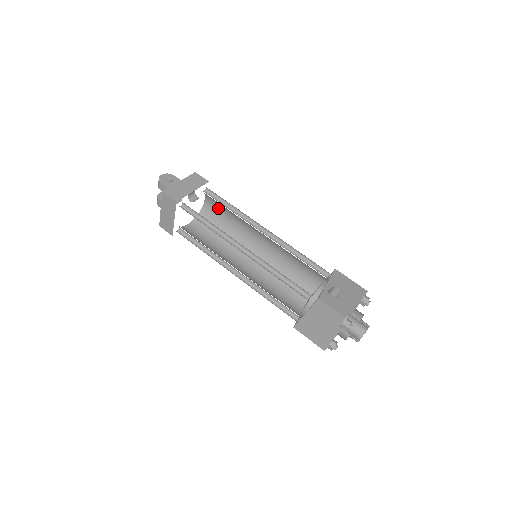
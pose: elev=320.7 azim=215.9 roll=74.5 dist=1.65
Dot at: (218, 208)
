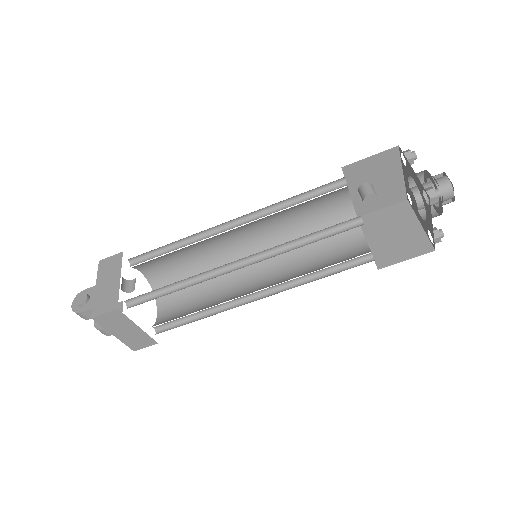
Dot at: (163, 264)
